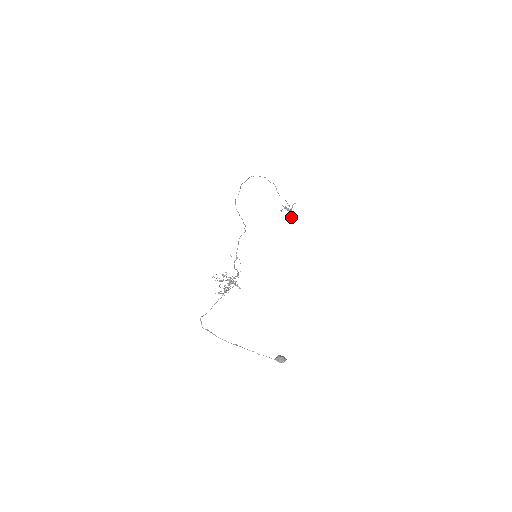
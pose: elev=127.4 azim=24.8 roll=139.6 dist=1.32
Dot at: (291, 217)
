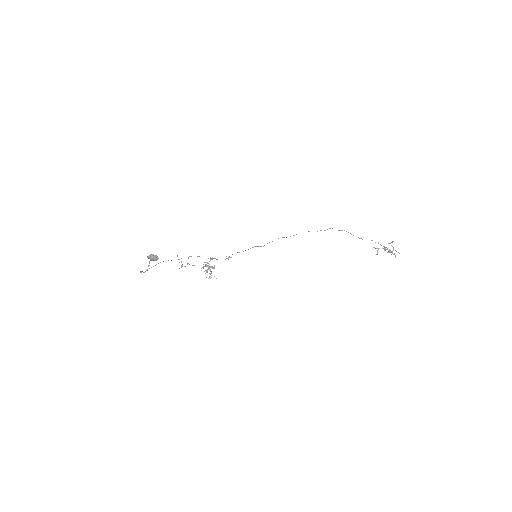
Dot at: (395, 255)
